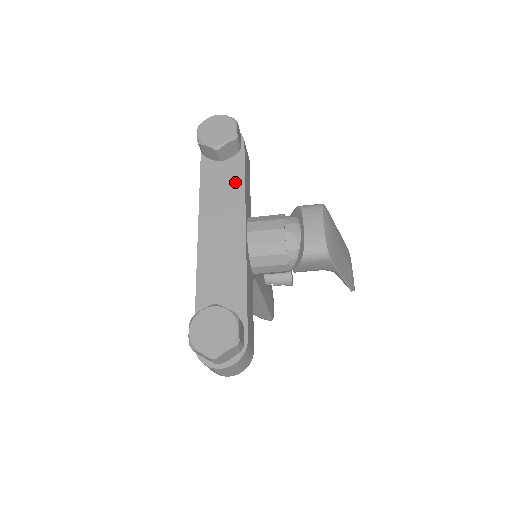
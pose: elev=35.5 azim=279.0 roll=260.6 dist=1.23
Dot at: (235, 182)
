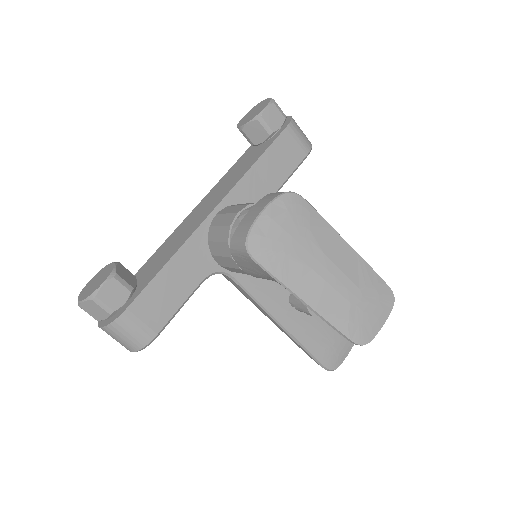
Dot at: (247, 166)
